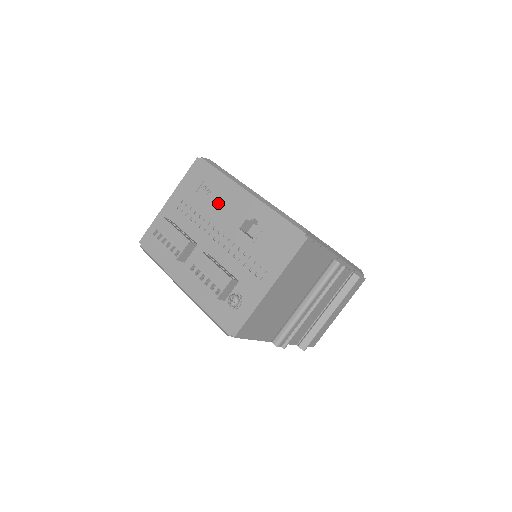
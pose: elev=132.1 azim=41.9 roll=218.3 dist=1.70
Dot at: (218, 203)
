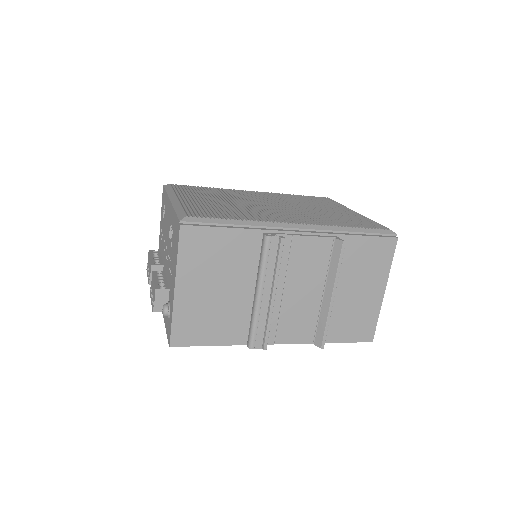
Dot at: (166, 221)
